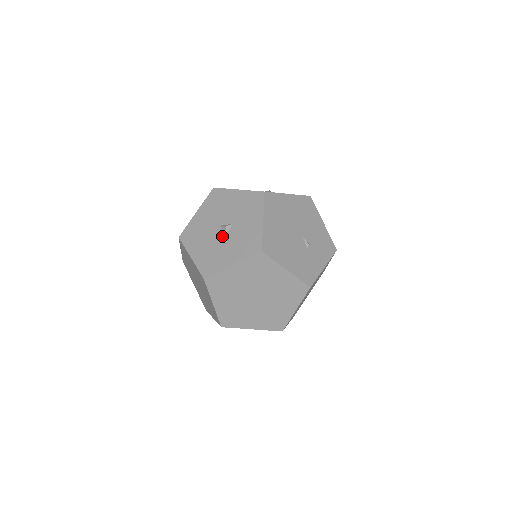
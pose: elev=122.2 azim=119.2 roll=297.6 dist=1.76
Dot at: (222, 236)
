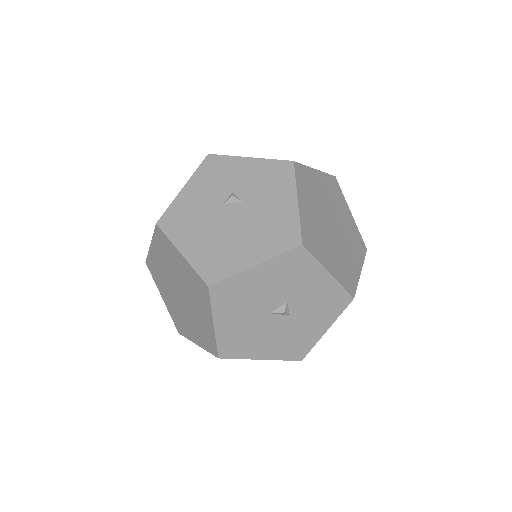
Dot at: (285, 320)
